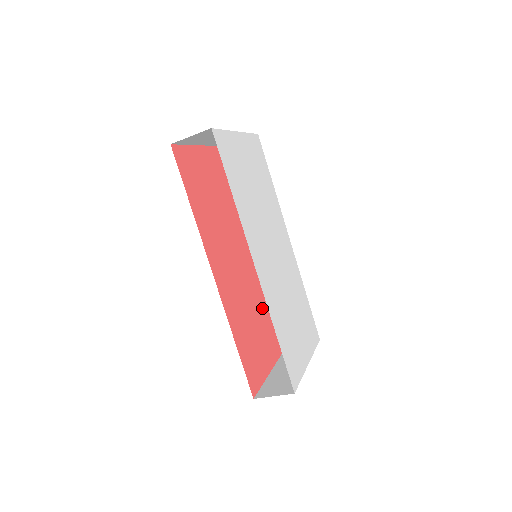
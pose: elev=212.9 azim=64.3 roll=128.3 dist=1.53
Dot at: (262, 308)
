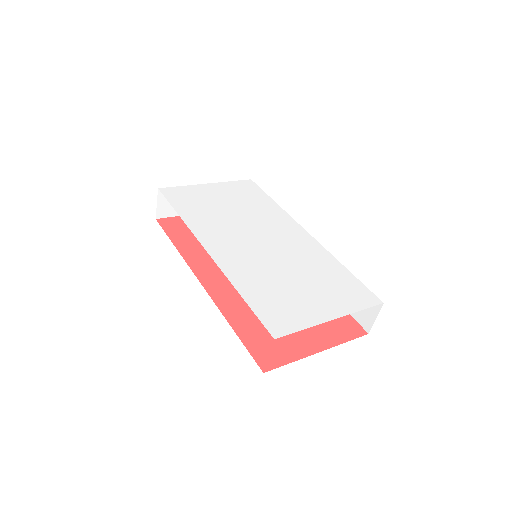
Dot at: occluded
